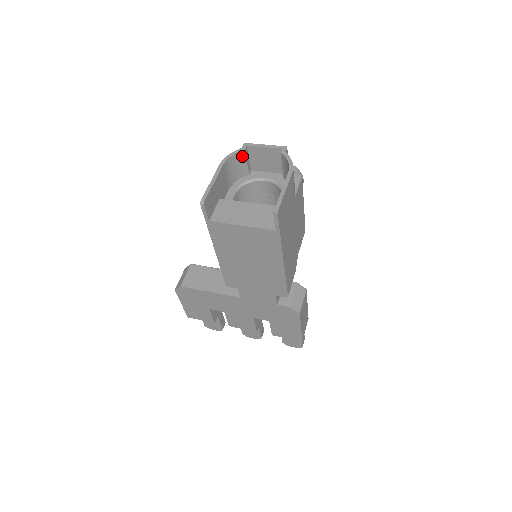
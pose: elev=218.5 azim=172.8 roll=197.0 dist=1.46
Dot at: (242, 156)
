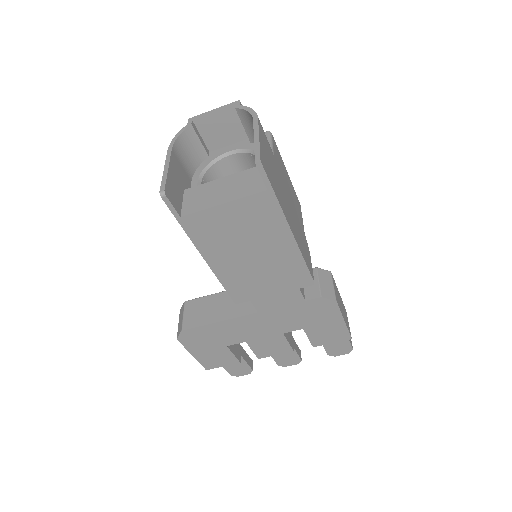
Dot at: (191, 134)
